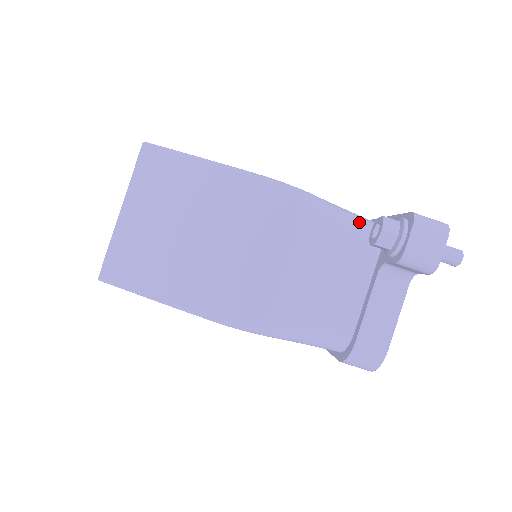
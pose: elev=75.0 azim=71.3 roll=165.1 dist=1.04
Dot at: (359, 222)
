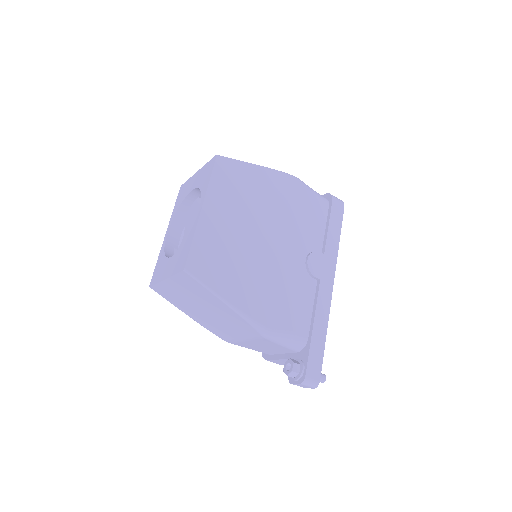
Dot at: (292, 344)
